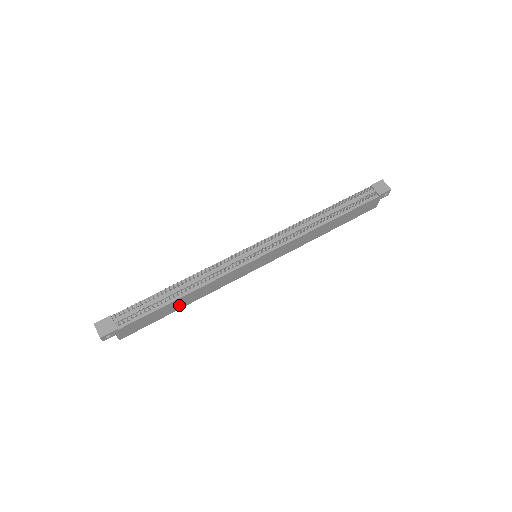
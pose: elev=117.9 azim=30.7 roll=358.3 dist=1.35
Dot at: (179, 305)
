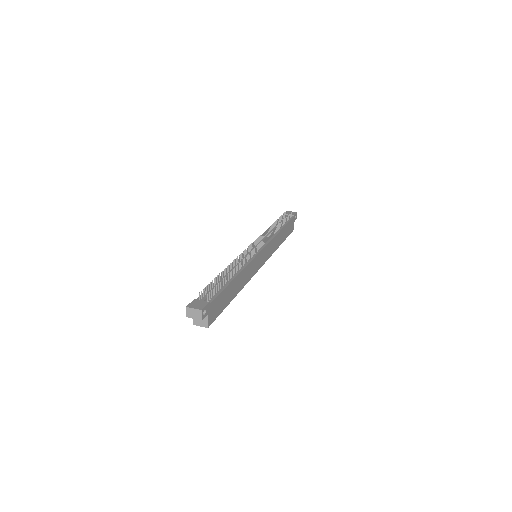
Dot at: (233, 291)
